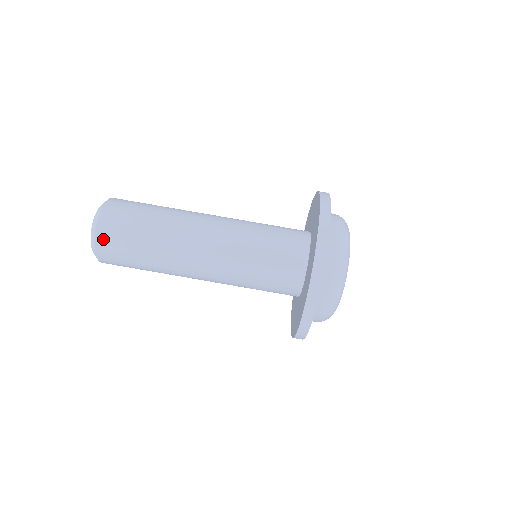
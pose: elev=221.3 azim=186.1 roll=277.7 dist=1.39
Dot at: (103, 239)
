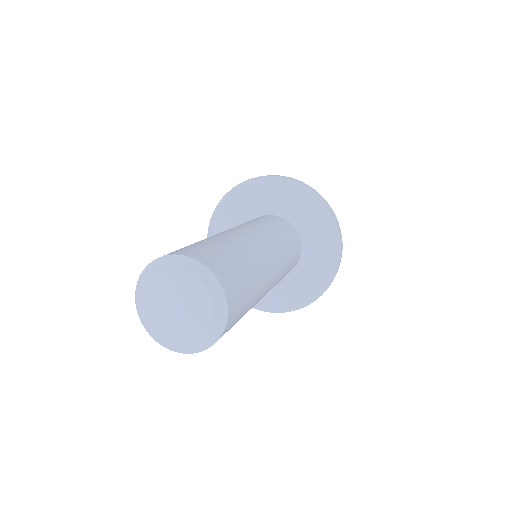
Dot at: occluded
